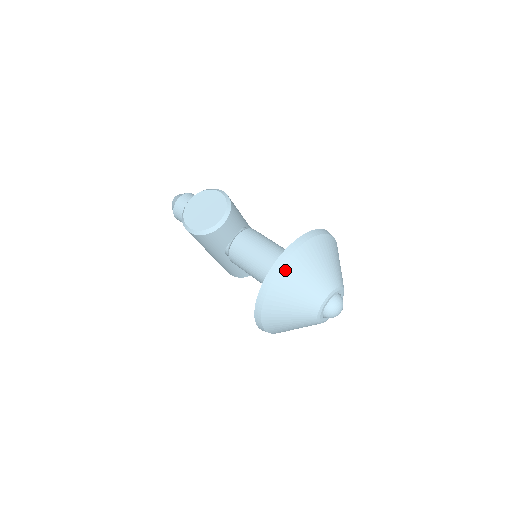
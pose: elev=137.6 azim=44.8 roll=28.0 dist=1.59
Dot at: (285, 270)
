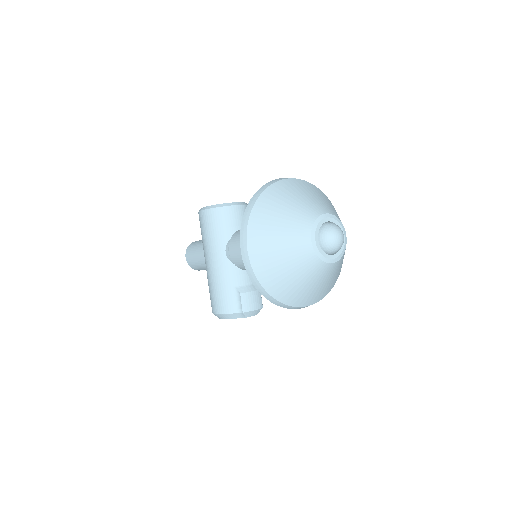
Dot at: (289, 182)
